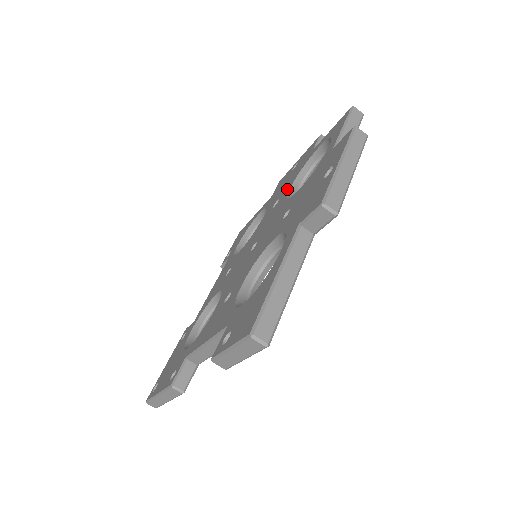
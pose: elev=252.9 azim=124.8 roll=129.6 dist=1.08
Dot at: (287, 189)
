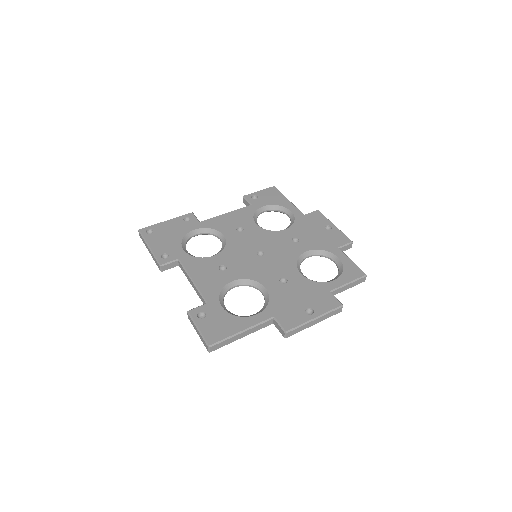
Dot at: (306, 246)
